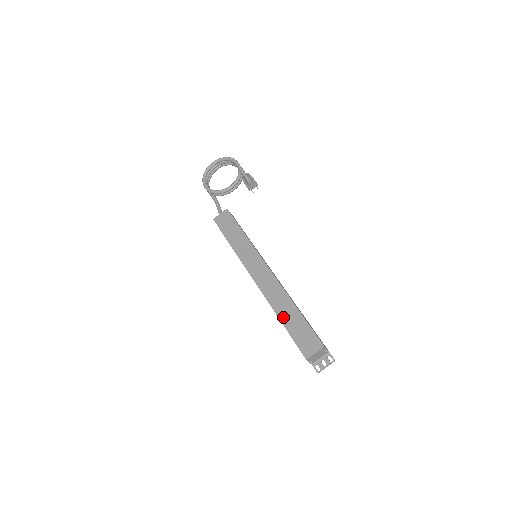
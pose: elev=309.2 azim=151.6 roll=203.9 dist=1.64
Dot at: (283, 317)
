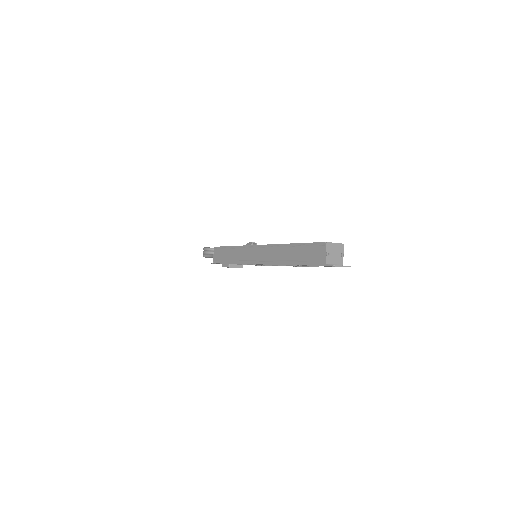
Dot at: occluded
